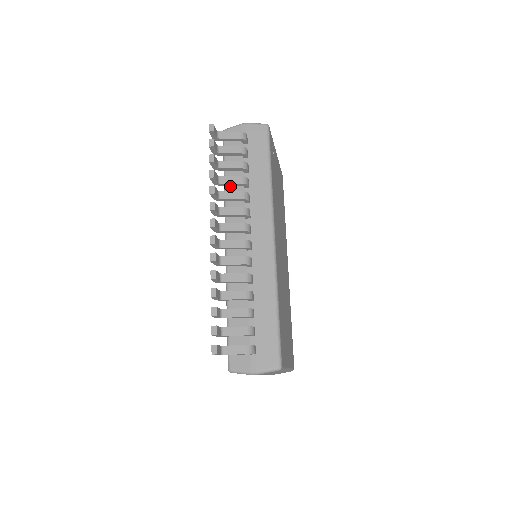
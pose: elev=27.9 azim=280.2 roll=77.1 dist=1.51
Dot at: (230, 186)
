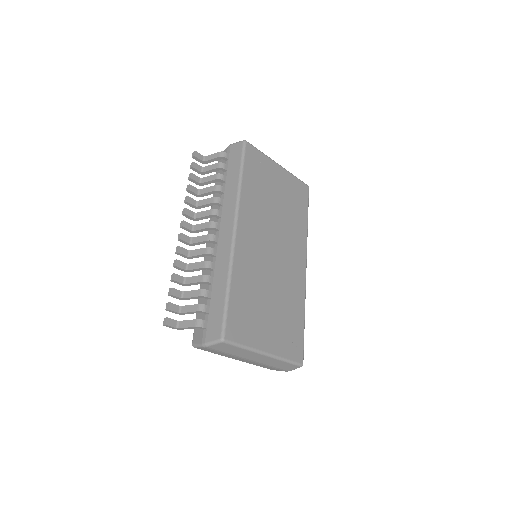
Dot at: occluded
